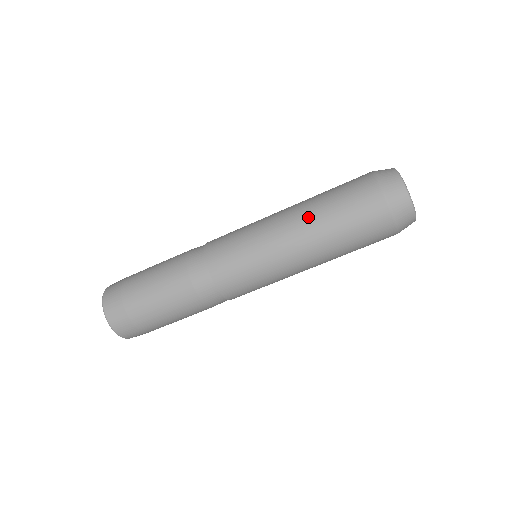
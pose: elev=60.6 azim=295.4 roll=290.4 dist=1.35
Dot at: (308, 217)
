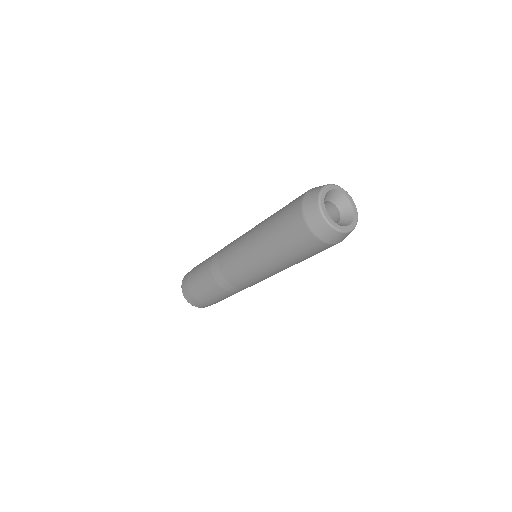
Dot at: (277, 259)
